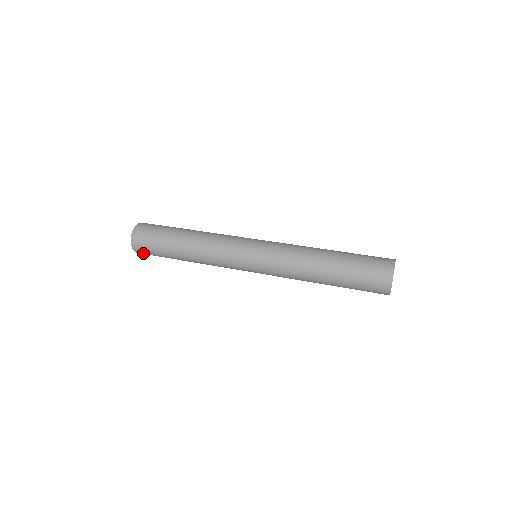
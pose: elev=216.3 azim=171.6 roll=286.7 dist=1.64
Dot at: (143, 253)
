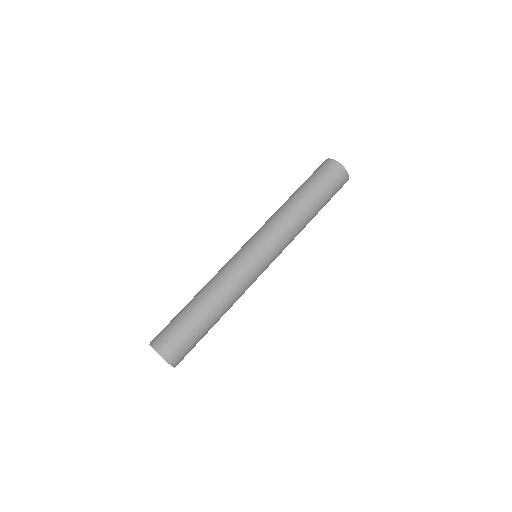
Dot at: (177, 355)
